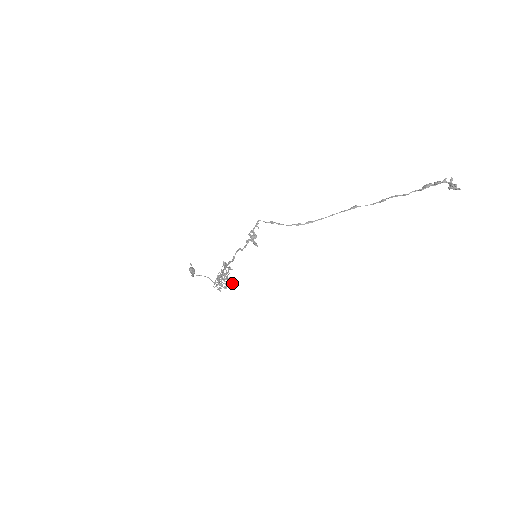
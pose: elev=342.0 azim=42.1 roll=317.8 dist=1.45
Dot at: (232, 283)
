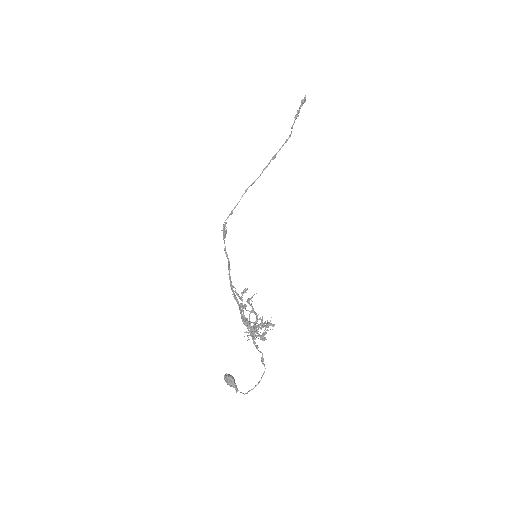
Dot at: occluded
